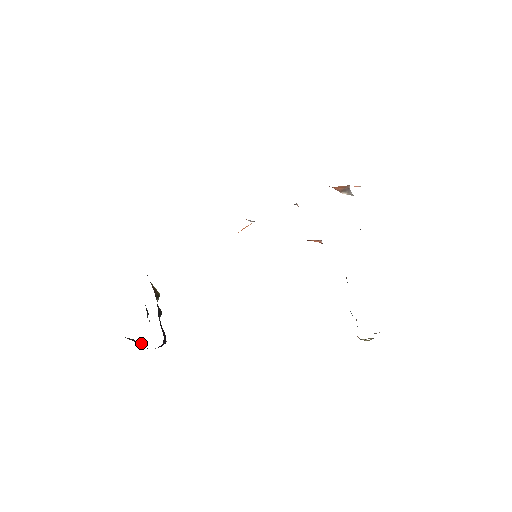
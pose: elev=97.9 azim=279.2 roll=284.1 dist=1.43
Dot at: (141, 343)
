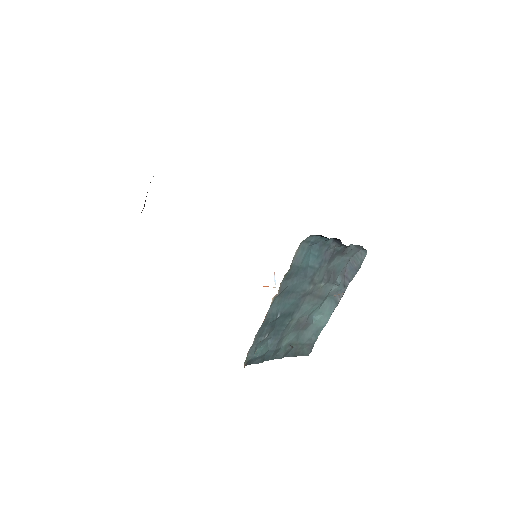
Dot at: occluded
